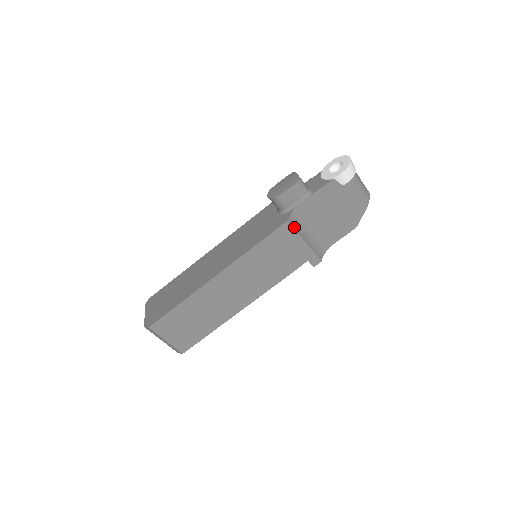
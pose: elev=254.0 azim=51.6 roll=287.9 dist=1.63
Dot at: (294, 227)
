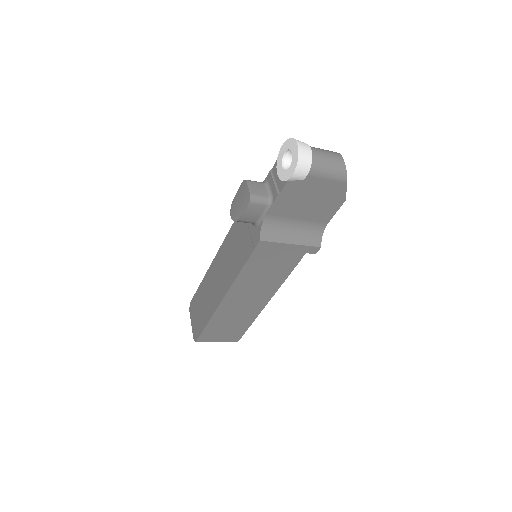
Dot at: (271, 240)
